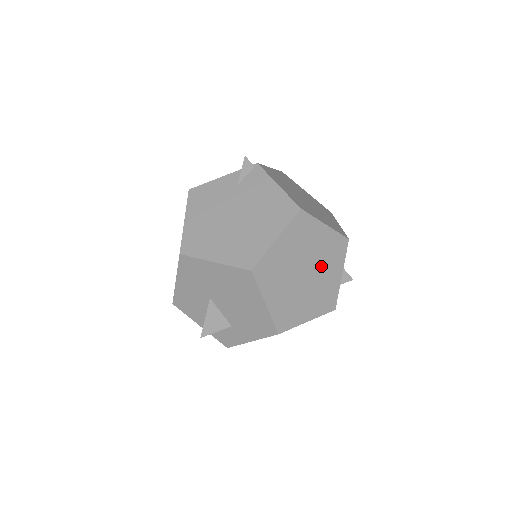
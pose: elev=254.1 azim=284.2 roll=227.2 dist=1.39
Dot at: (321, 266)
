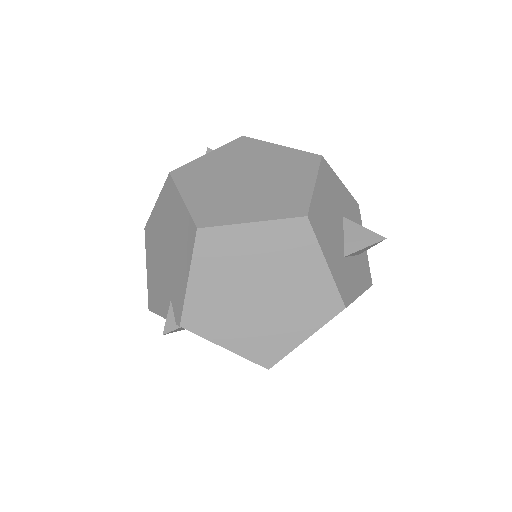
Dot at: occluded
